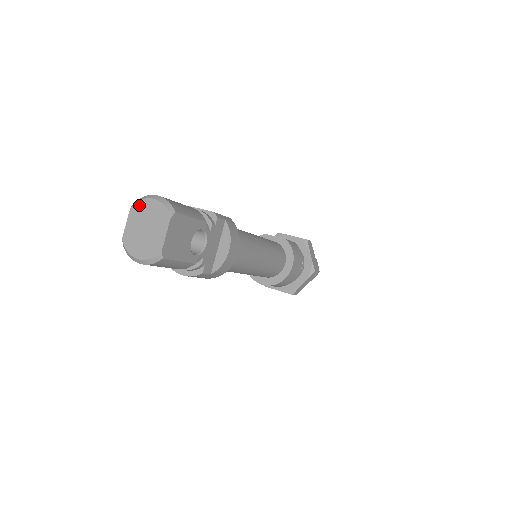
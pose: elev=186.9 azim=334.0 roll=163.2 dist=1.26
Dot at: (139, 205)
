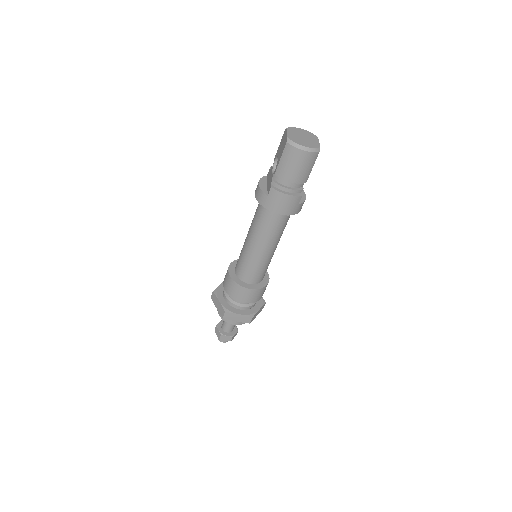
Dot at: (293, 128)
